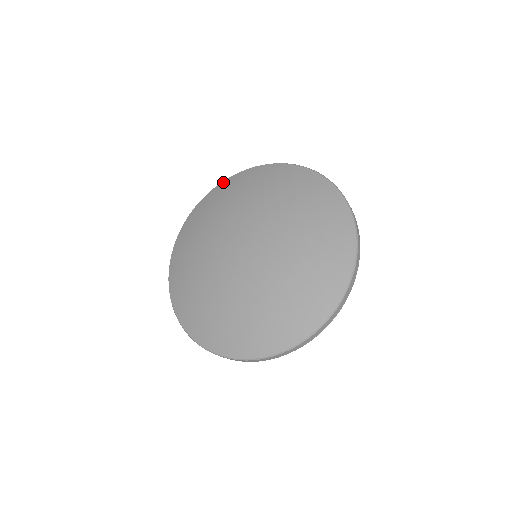
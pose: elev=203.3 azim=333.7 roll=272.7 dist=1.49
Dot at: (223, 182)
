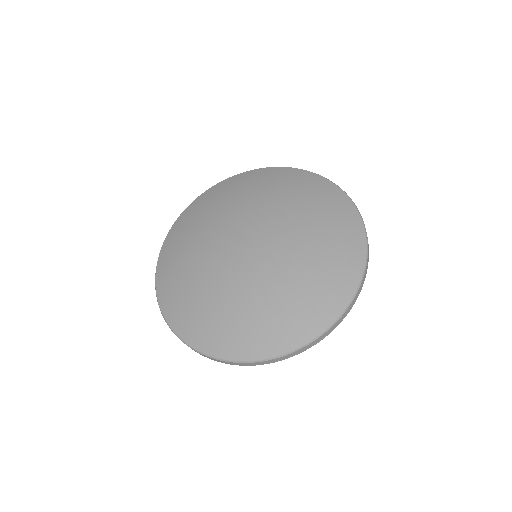
Dot at: (168, 235)
